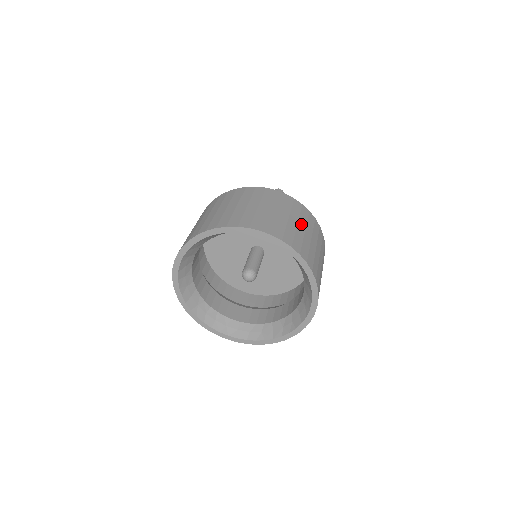
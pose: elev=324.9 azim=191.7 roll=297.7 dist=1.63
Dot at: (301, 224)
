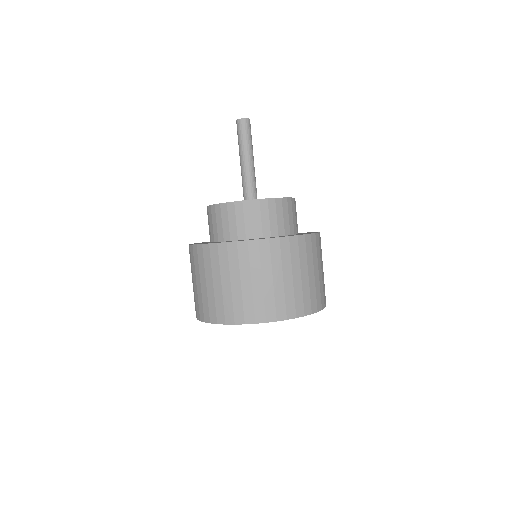
Dot at: (303, 270)
